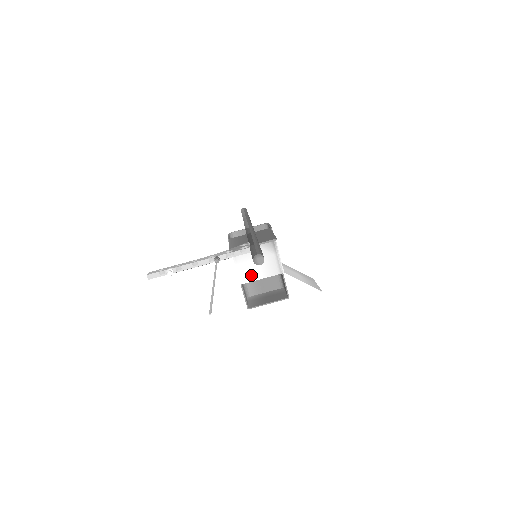
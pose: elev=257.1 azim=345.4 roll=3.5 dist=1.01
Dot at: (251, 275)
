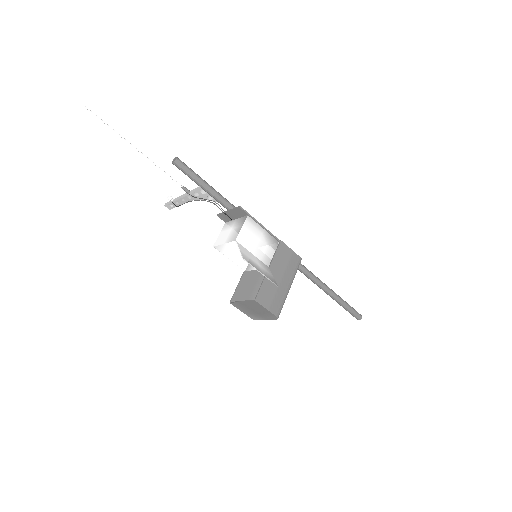
Dot at: (221, 240)
